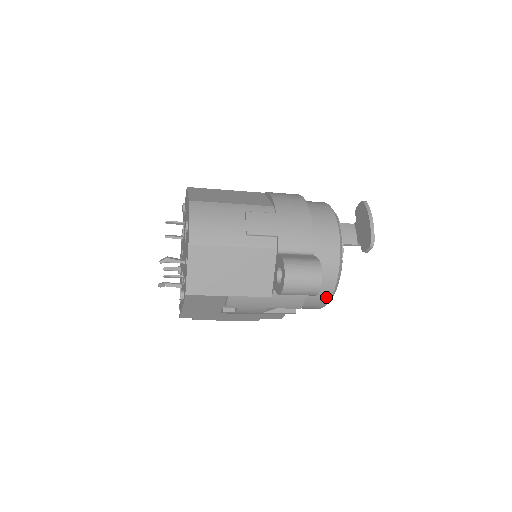
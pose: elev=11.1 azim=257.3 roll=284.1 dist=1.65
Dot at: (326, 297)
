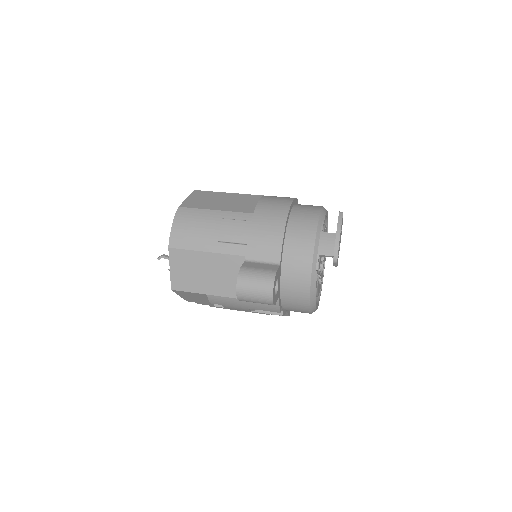
Dot at: (304, 305)
